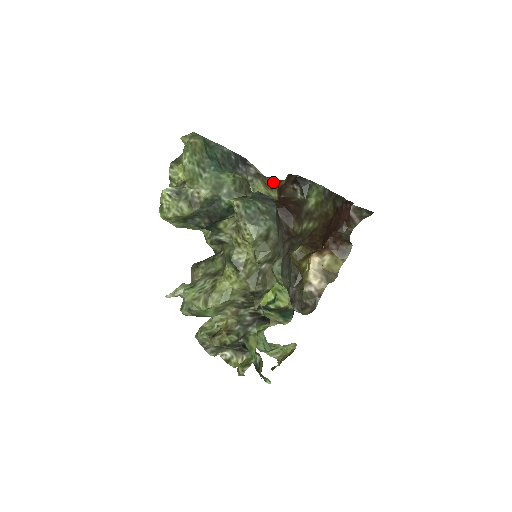
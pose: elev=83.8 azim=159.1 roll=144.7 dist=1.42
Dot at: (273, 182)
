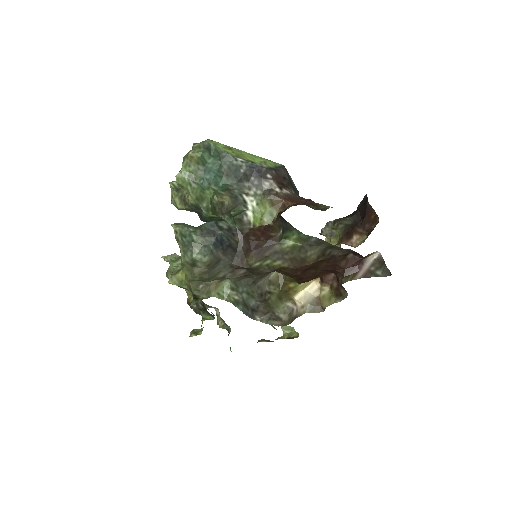
Dot at: (283, 203)
